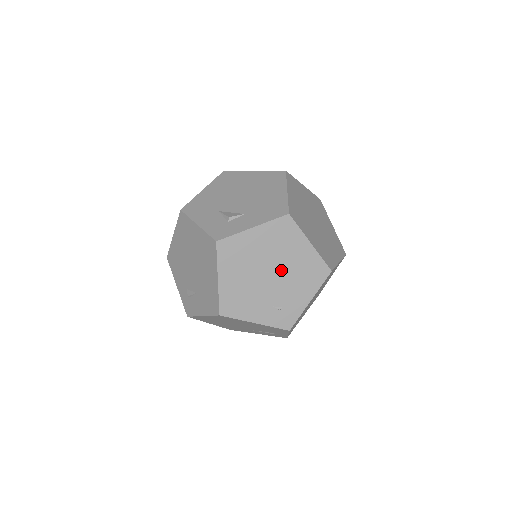
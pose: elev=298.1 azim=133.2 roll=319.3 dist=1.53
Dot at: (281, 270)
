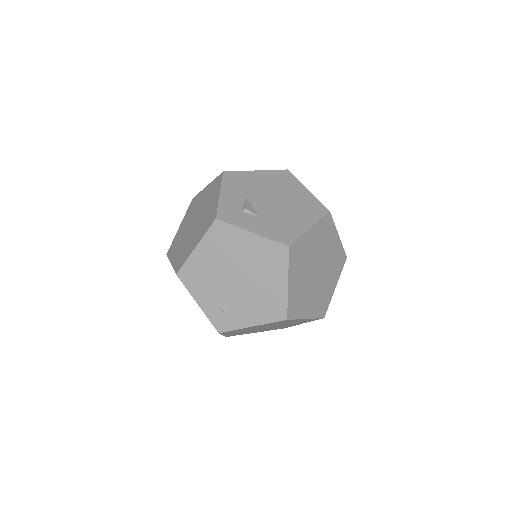
Dot at: (248, 283)
